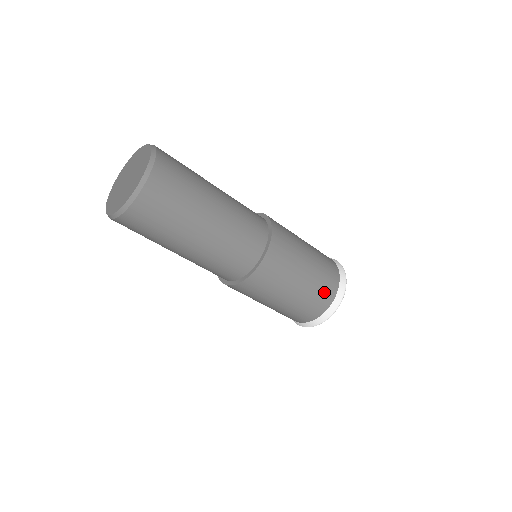
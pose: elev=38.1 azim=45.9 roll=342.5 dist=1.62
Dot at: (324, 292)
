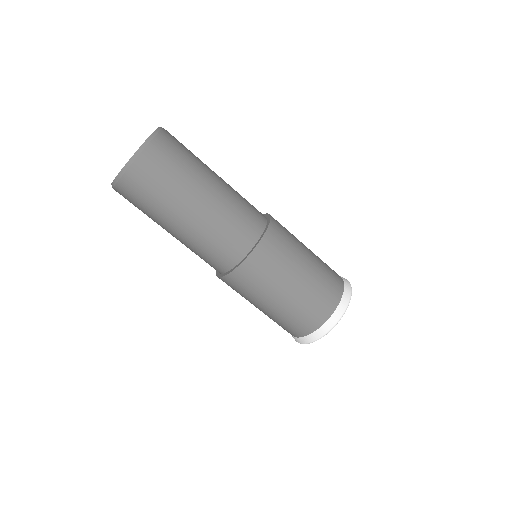
Dot at: (326, 294)
